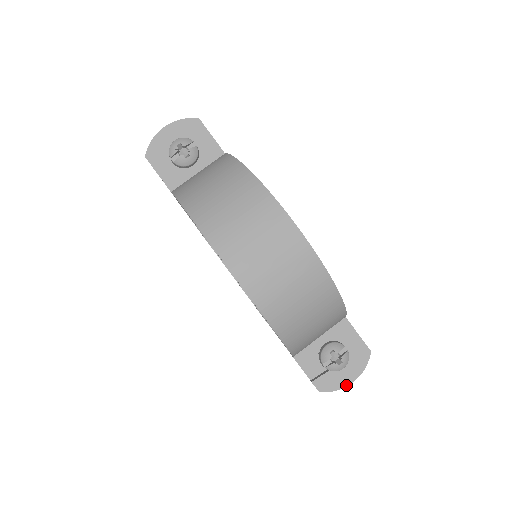
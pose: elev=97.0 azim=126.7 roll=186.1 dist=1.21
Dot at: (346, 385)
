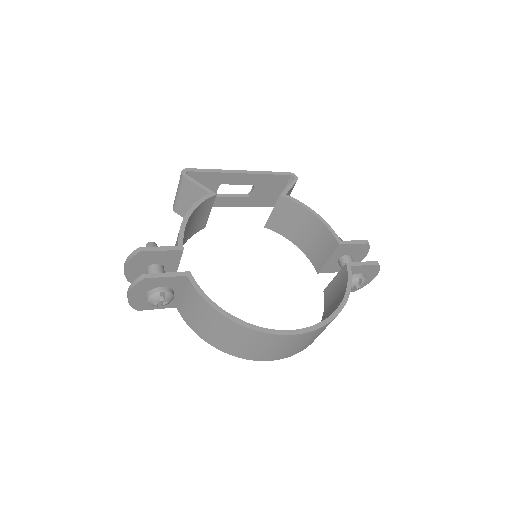
Dot at: (370, 281)
